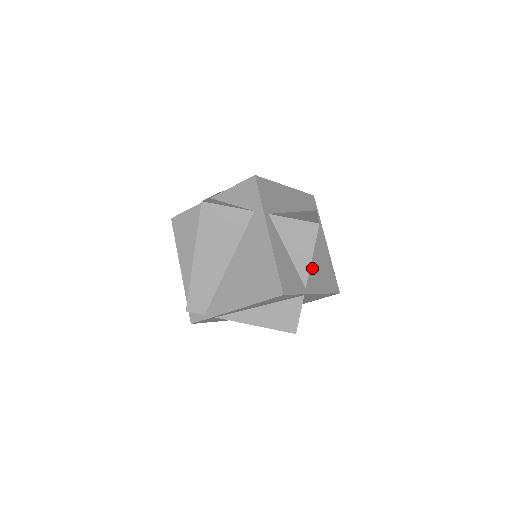
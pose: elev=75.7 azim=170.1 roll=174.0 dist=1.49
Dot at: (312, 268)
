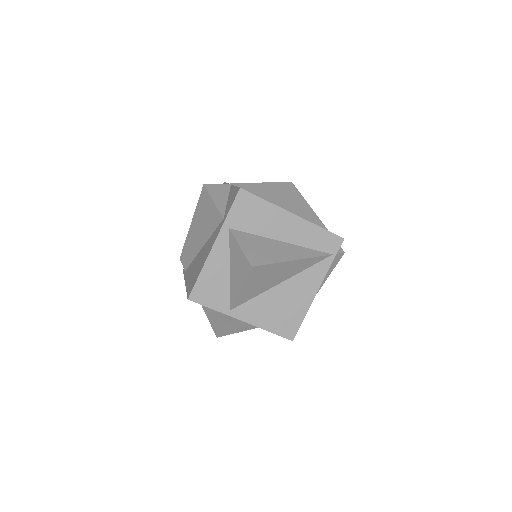
Dot at: (262, 300)
